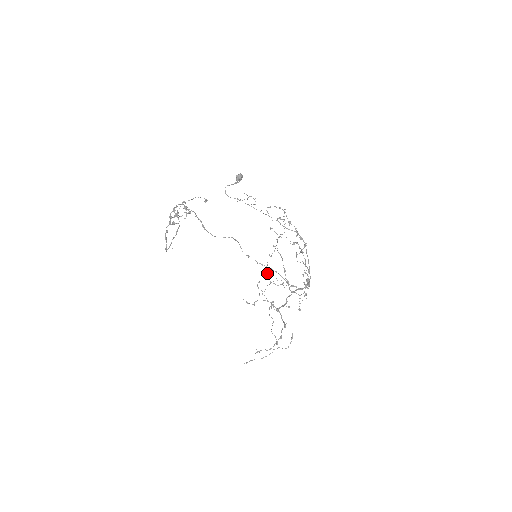
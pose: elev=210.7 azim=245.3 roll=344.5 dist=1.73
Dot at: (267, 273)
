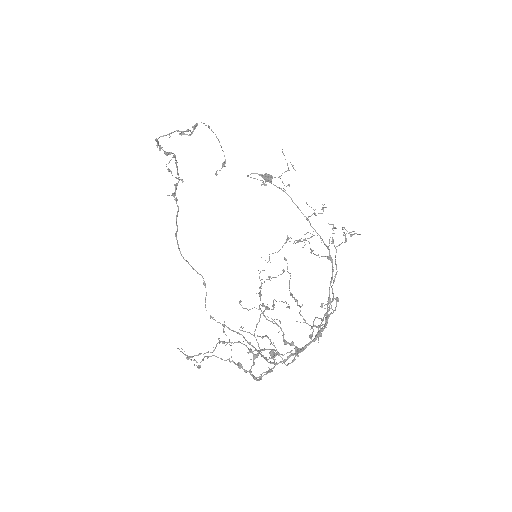
Dot at: (259, 293)
